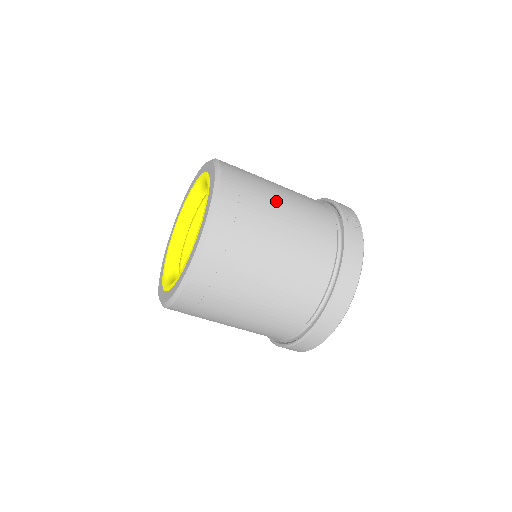
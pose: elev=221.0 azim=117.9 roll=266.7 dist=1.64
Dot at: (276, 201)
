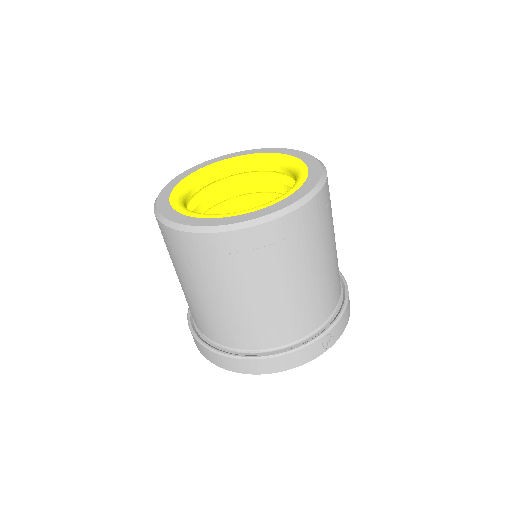
Dot at: (306, 269)
